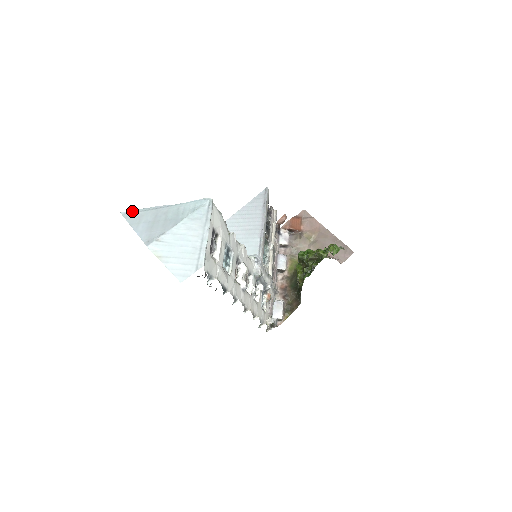
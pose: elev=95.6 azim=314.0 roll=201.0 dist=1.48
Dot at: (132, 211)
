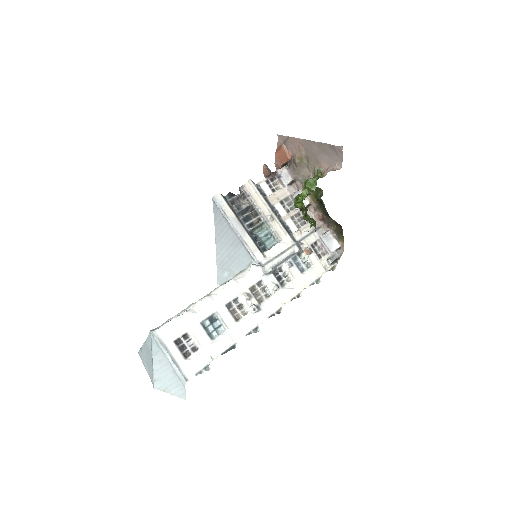
Dot at: (139, 351)
